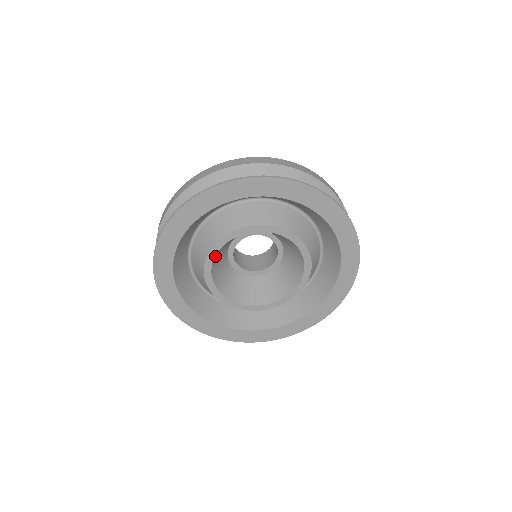
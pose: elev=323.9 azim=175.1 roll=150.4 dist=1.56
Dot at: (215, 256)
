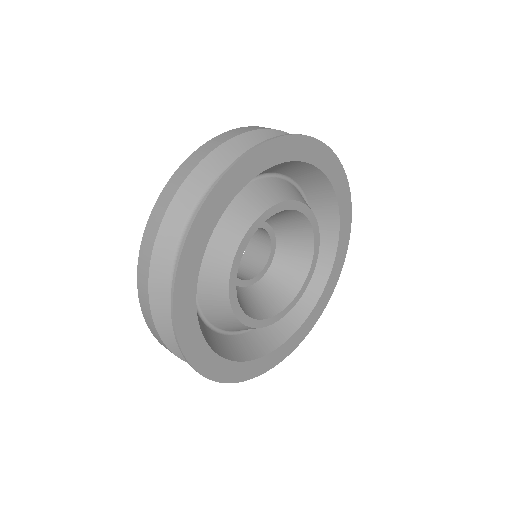
Dot at: (238, 265)
